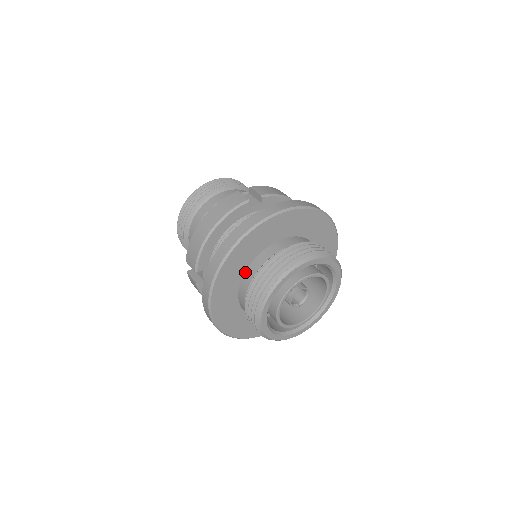
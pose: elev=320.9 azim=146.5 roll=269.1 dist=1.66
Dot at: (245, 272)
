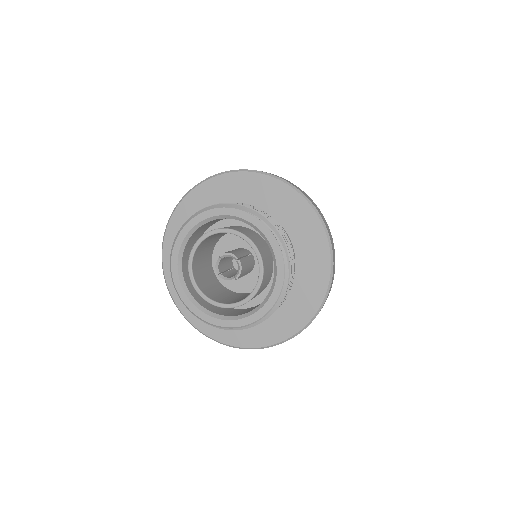
Dot at: occluded
